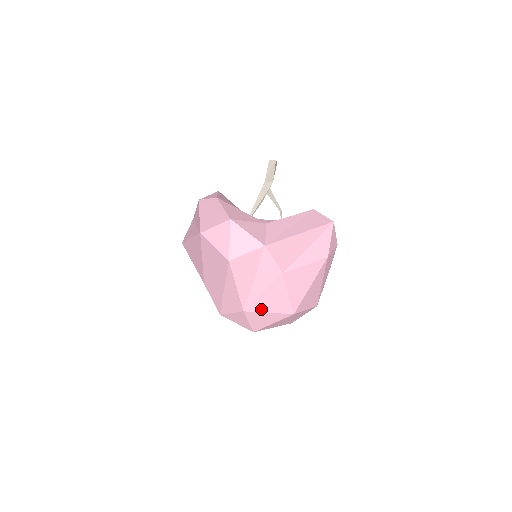
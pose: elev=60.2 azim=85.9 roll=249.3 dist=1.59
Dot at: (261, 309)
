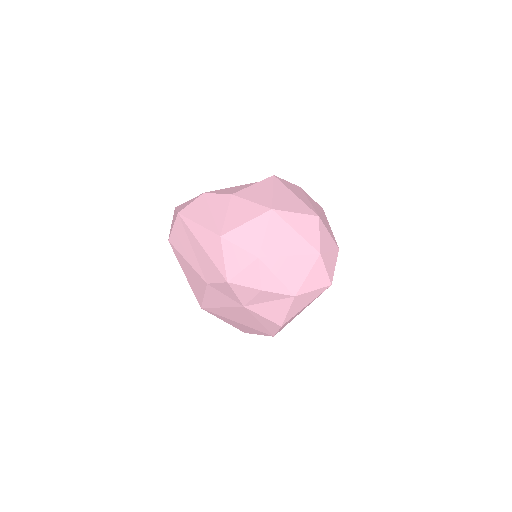
Dot at: (236, 225)
